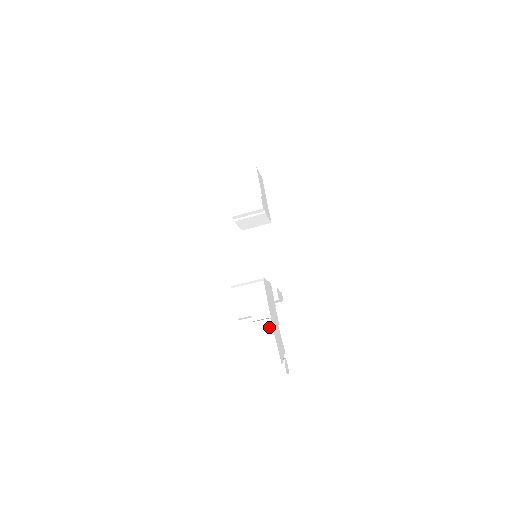
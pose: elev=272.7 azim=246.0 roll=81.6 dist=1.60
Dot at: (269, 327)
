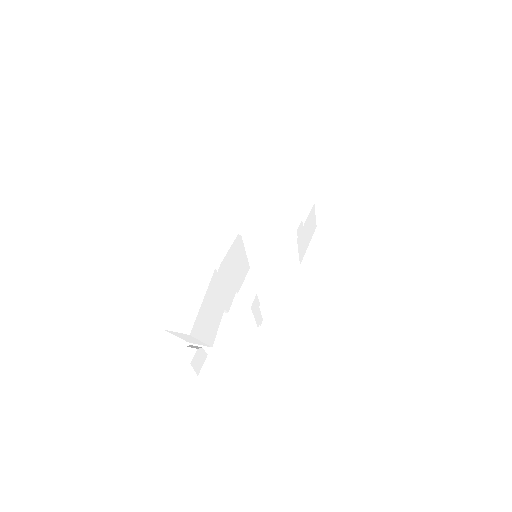
Dot at: (206, 278)
